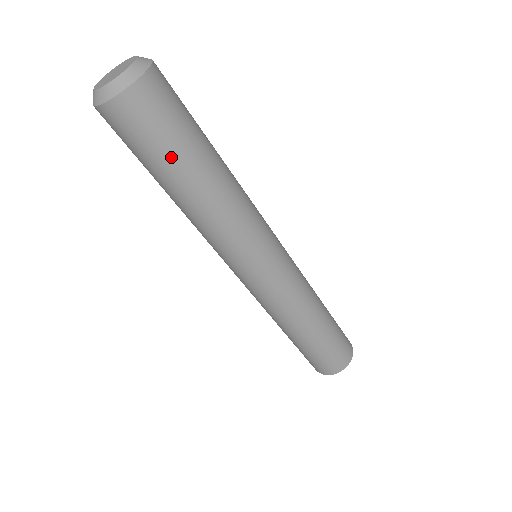
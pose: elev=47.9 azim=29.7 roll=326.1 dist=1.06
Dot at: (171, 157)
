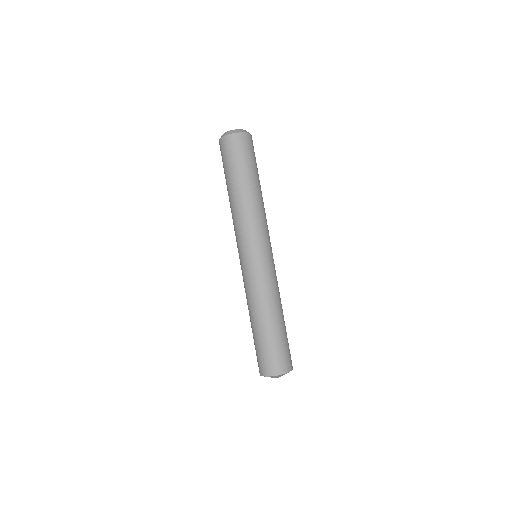
Dot at: (255, 168)
